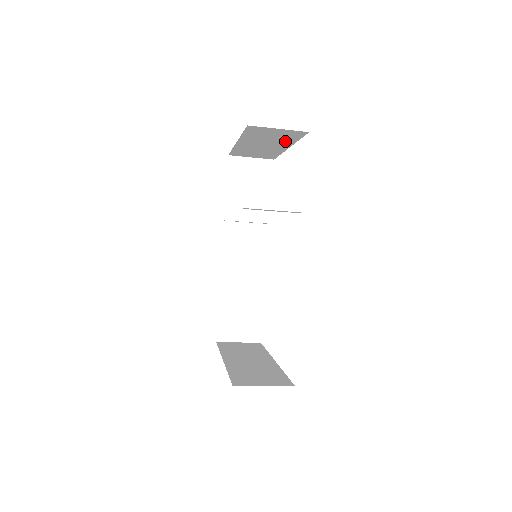
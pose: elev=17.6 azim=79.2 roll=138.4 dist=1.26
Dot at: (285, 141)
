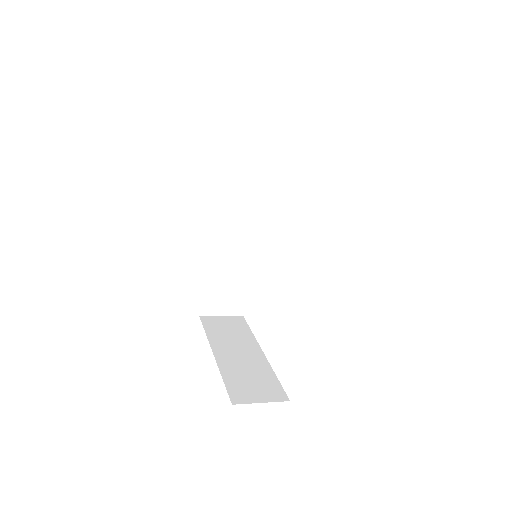
Dot at: occluded
